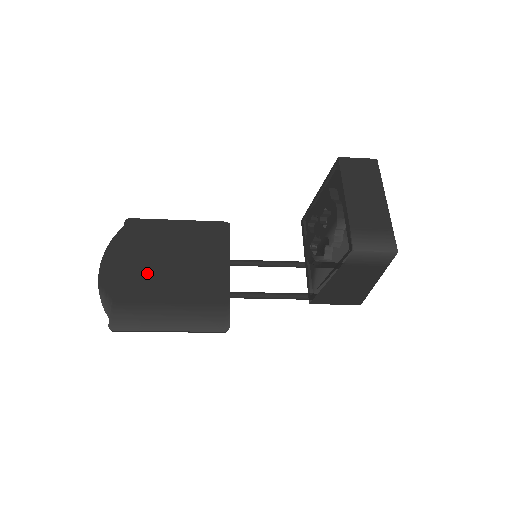
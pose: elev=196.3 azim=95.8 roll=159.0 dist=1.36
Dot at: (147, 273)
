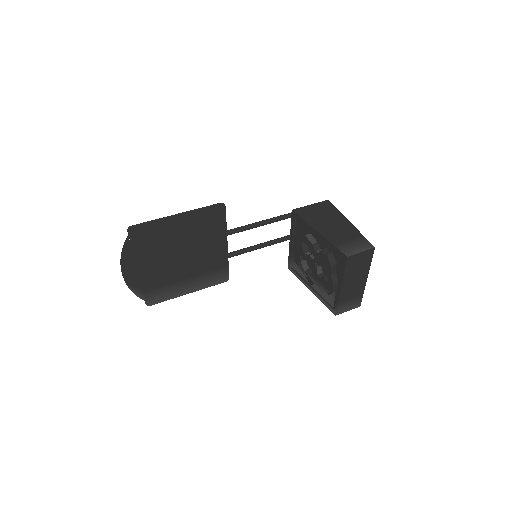
Dot at: (163, 266)
